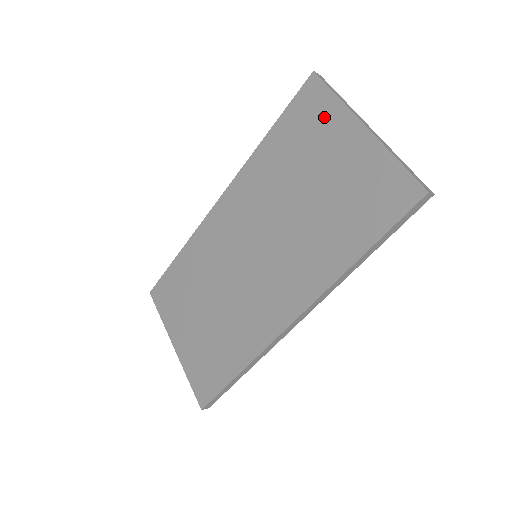
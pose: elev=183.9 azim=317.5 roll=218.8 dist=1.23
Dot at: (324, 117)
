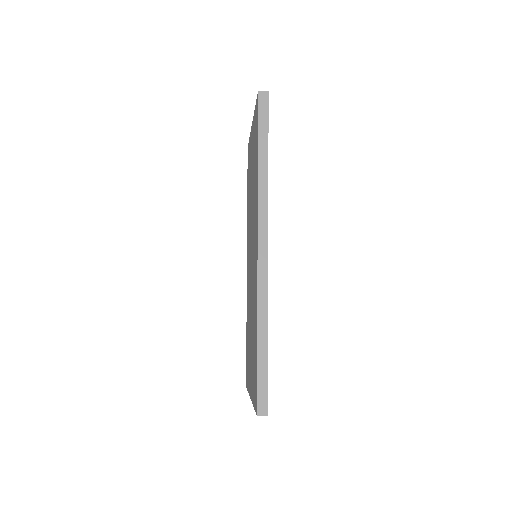
Dot at: occluded
